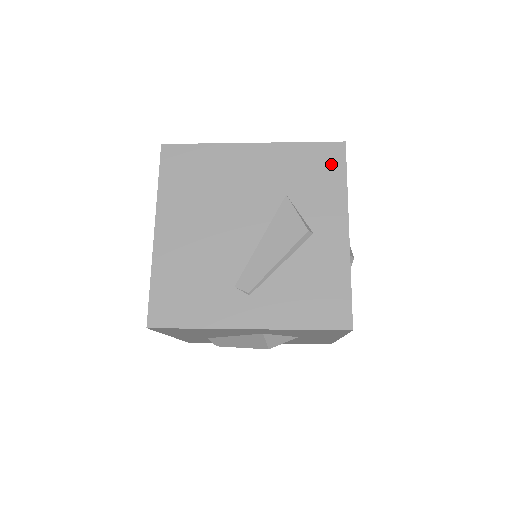
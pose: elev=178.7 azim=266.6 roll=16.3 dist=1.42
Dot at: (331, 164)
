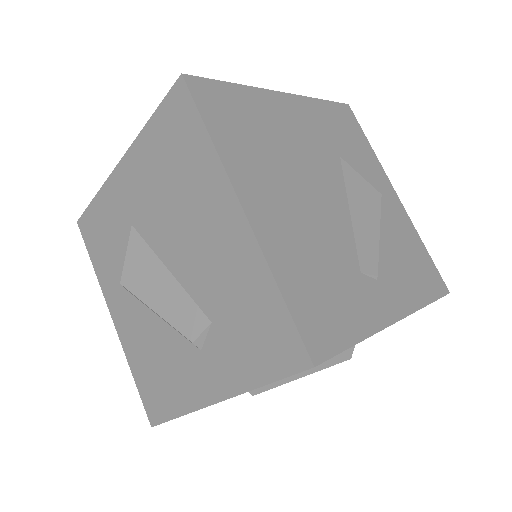
Dot at: (352, 126)
